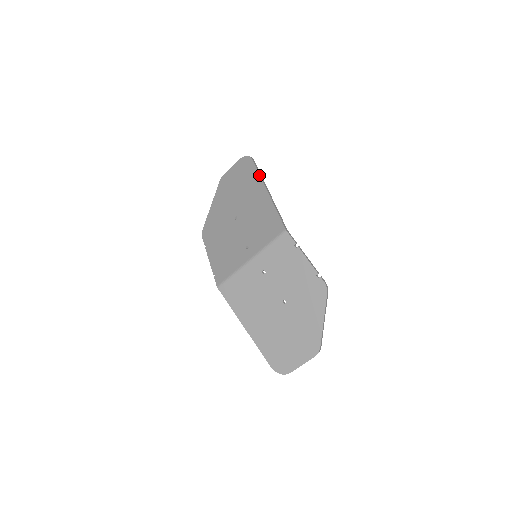
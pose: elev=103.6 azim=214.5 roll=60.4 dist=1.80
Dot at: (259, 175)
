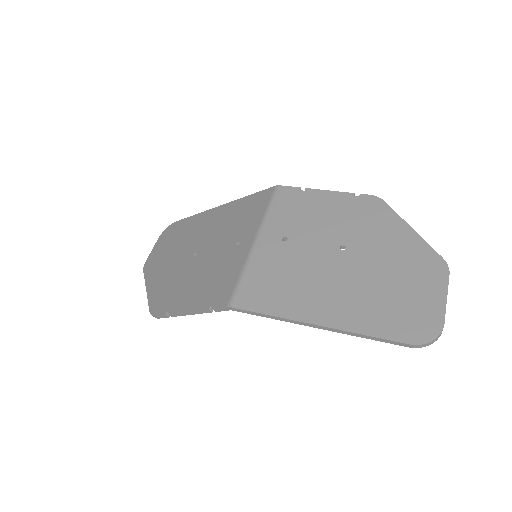
Dot at: (197, 214)
